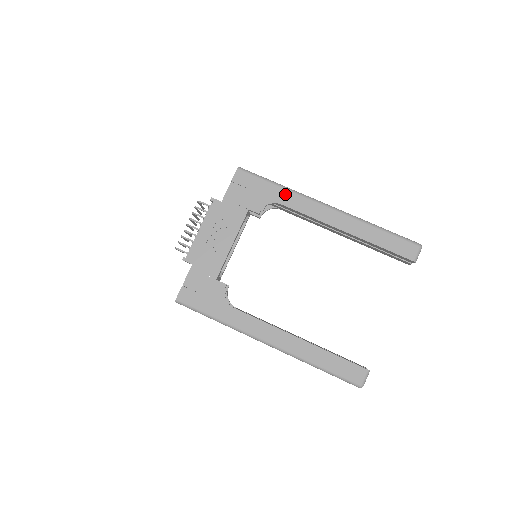
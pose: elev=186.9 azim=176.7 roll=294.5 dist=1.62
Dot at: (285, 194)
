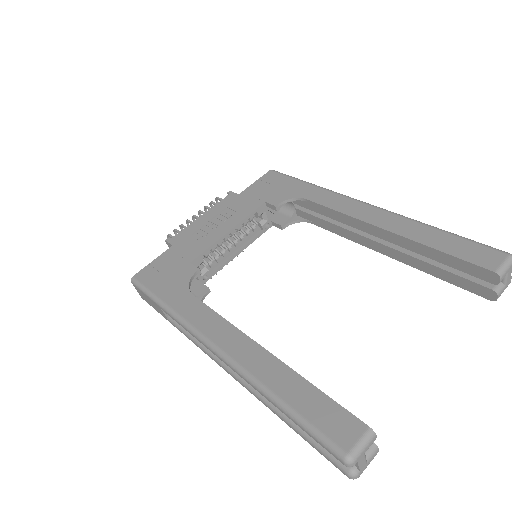
Dot at: (315, 191)
